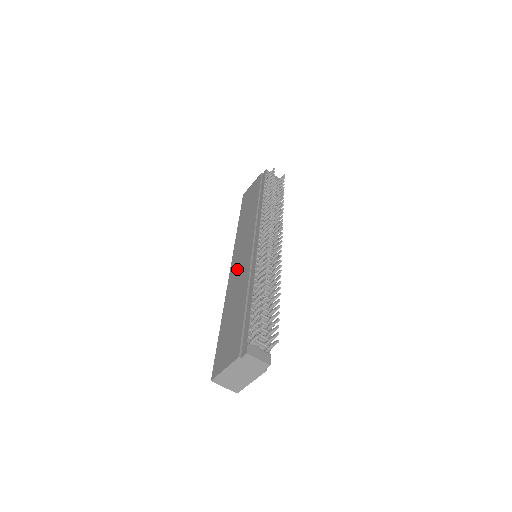
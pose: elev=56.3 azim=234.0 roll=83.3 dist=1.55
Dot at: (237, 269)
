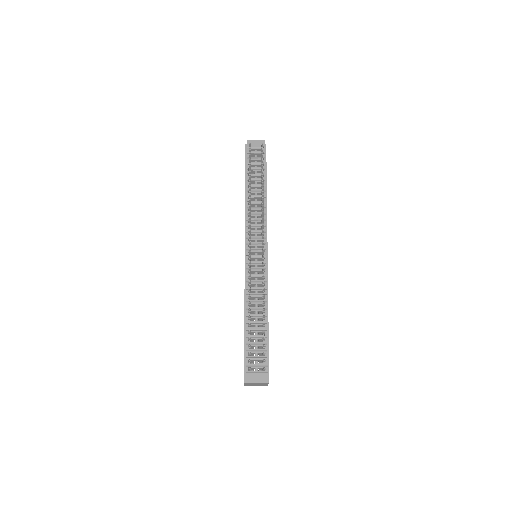
Dot at: occluded
